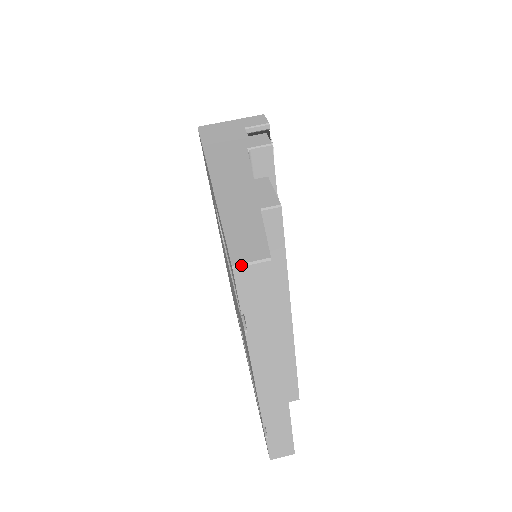
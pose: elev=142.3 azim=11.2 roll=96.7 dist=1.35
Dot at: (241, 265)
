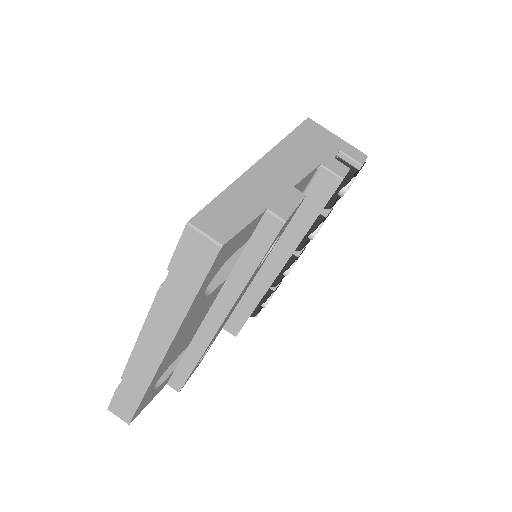
Dot at: (195, 228)
